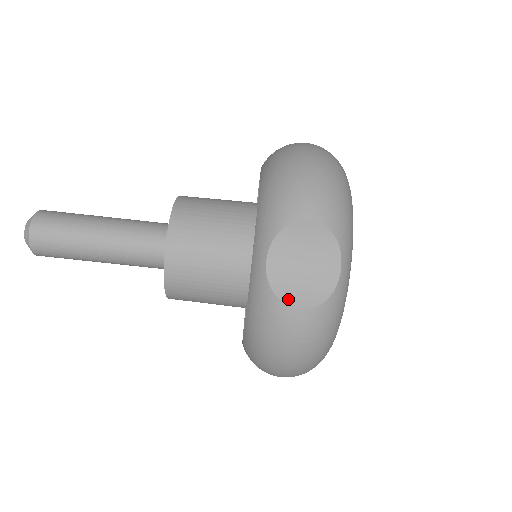
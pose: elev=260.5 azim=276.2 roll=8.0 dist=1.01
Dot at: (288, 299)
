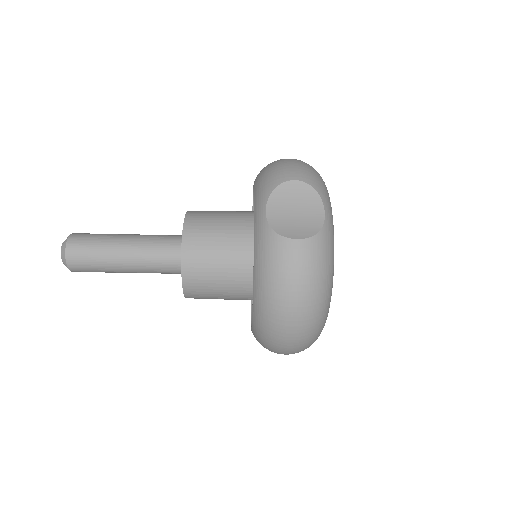
Dot at: occluded
